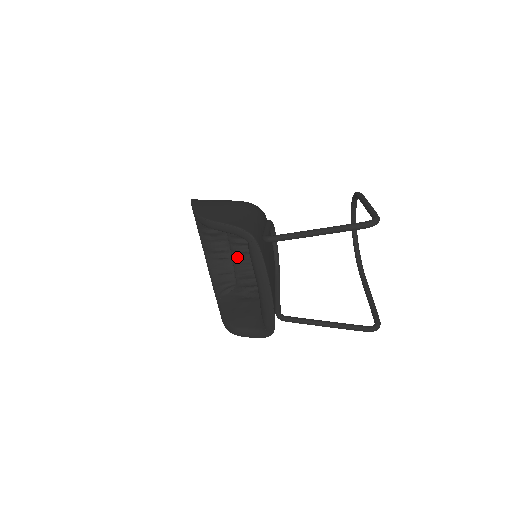
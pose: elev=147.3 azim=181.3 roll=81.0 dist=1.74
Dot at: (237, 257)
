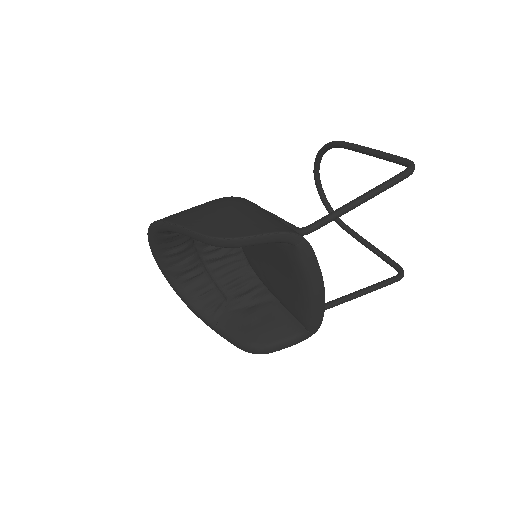
Dot at: (214, 267)
